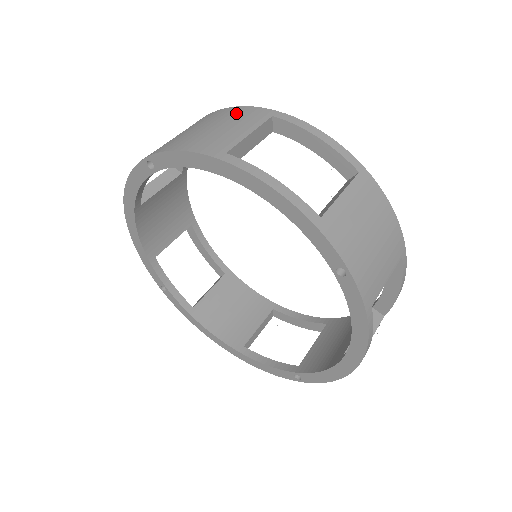
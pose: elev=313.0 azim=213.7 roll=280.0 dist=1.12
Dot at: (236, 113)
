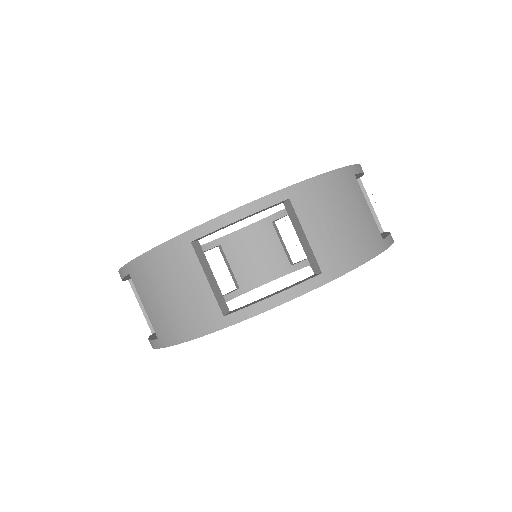
Dot at: (340, 186)
